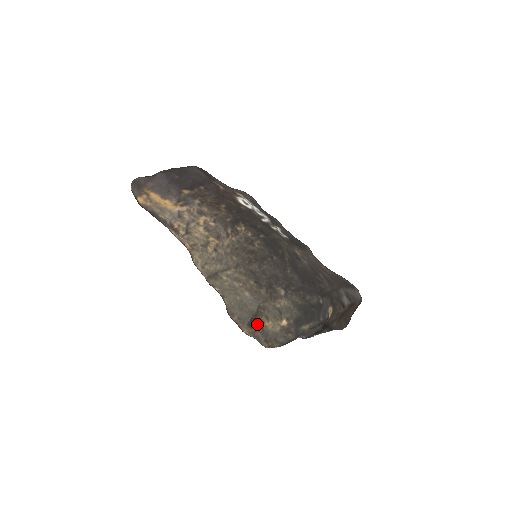
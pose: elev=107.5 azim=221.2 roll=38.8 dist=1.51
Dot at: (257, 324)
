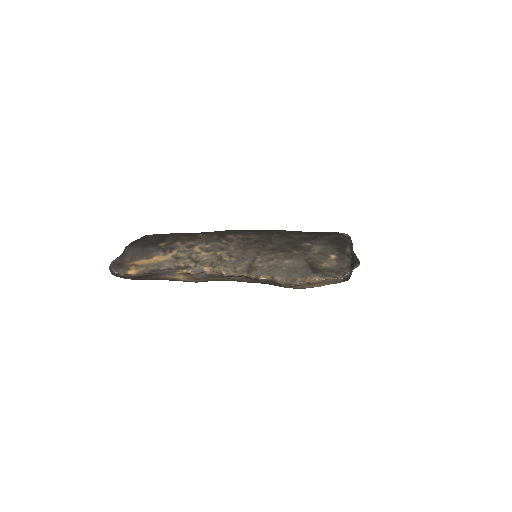
Dot at: (318, 269)
